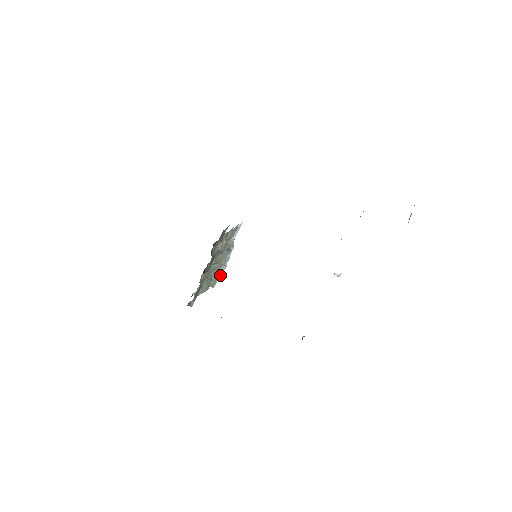
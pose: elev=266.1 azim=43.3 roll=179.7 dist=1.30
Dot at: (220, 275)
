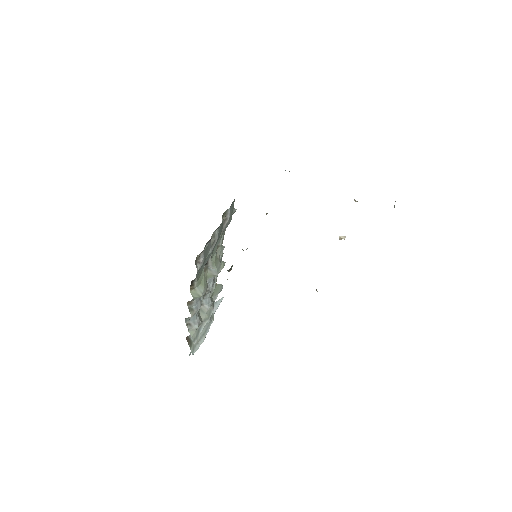
Dot at: (198, 347)
